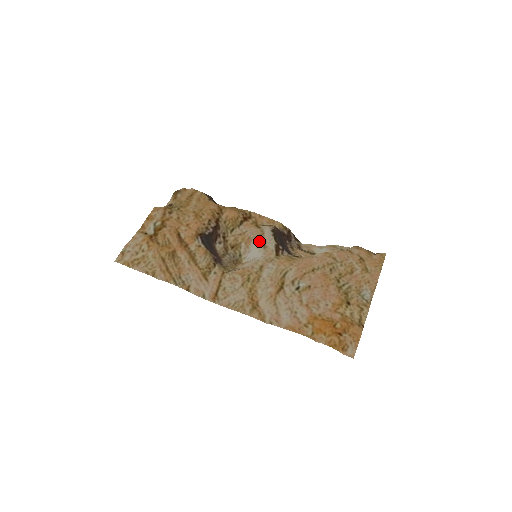
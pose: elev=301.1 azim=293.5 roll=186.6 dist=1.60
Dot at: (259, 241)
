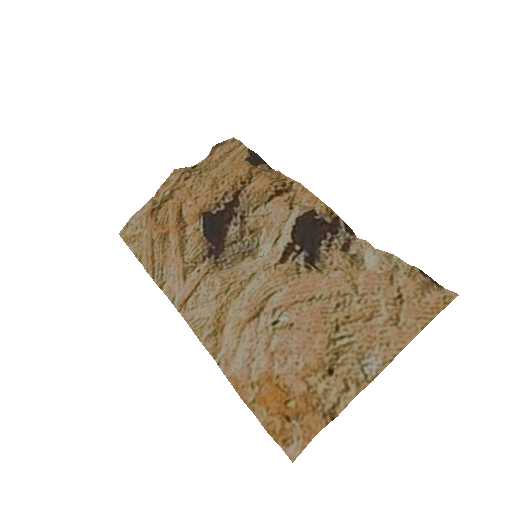
Dot at: (274, 232)
